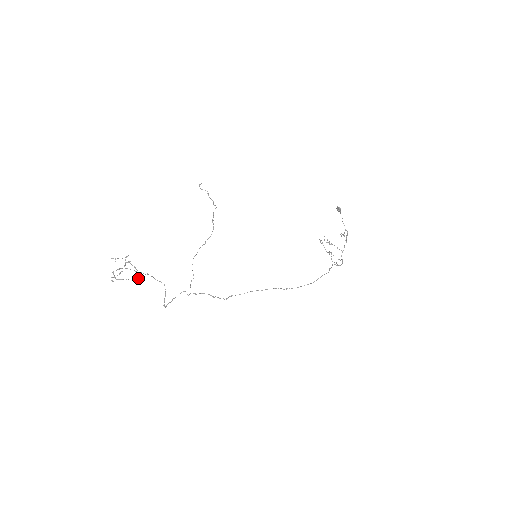
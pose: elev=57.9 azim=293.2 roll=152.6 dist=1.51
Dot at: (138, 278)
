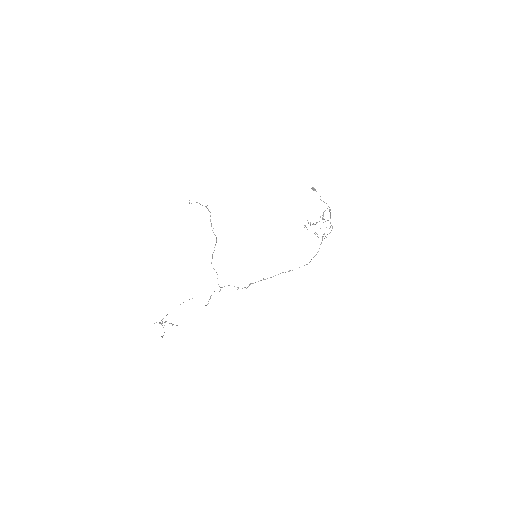
Dot at: occluded
